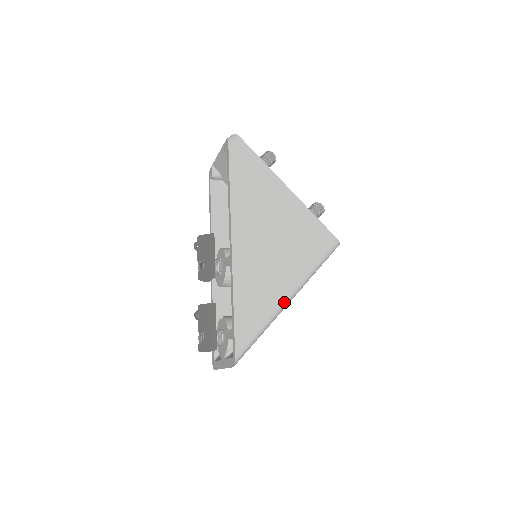
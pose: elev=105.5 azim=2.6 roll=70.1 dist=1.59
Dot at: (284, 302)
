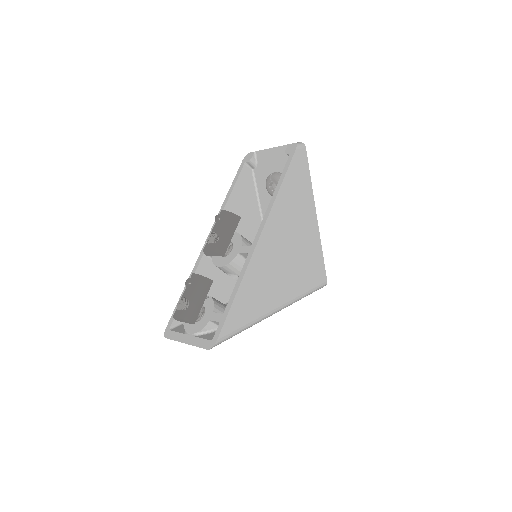
Dot at: (271, 313)
